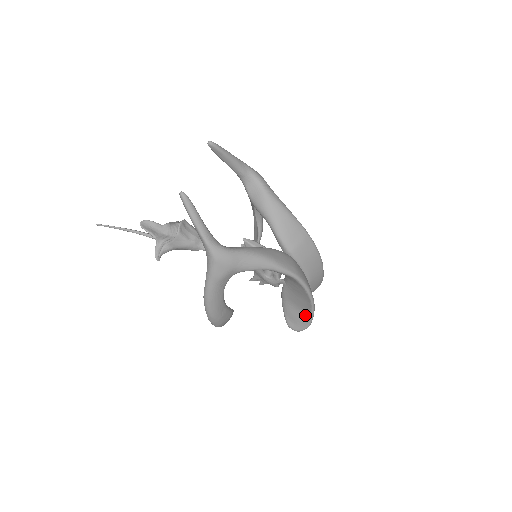
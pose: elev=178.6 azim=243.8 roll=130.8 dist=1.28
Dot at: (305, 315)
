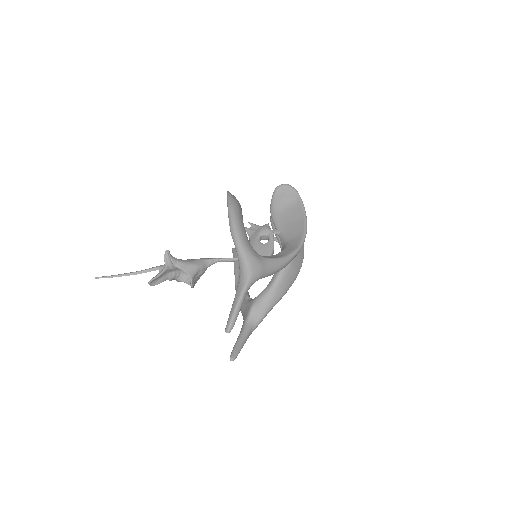
Dot at: occluded
